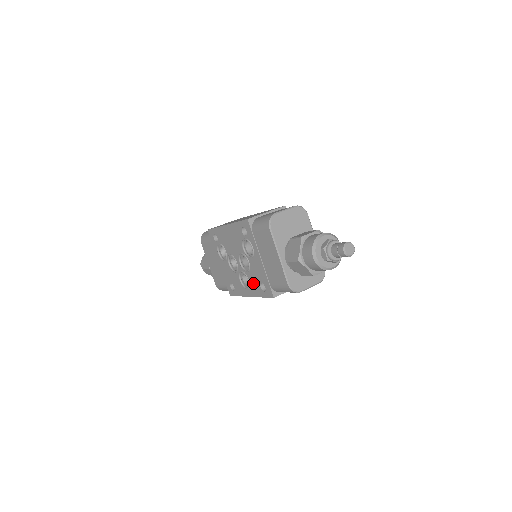
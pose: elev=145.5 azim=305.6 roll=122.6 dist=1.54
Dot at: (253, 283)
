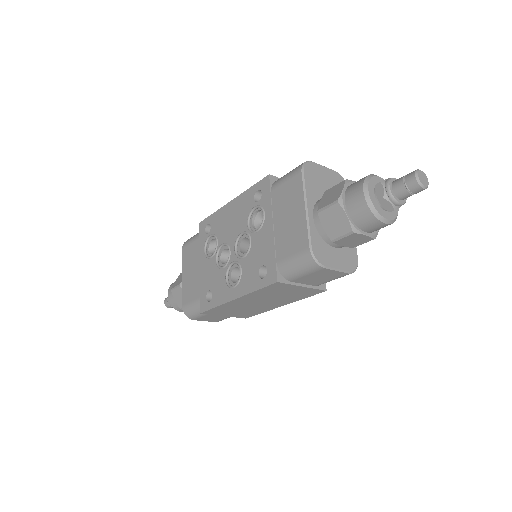
Dot at: (247, 272)
